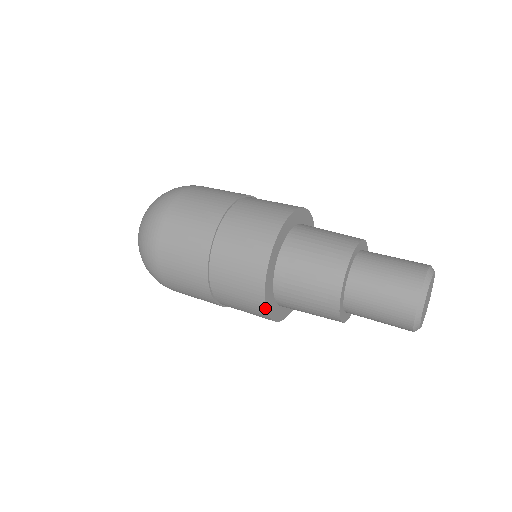
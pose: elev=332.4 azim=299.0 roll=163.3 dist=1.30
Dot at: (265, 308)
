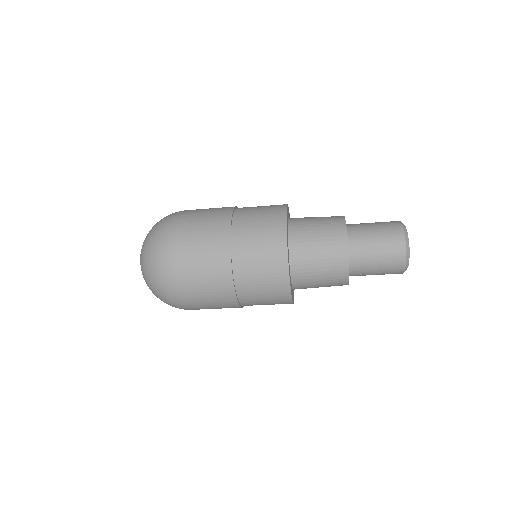
Dot at: (287, 263)
